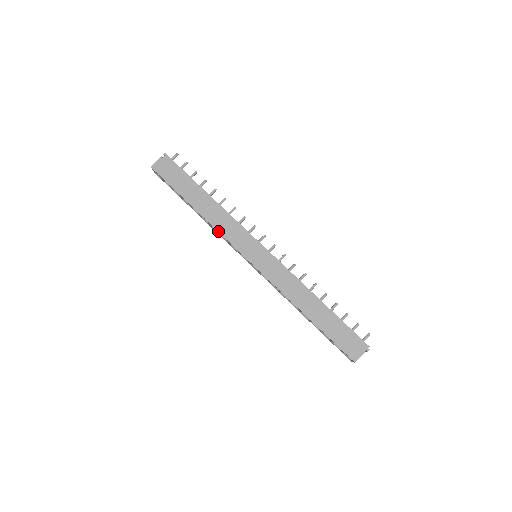
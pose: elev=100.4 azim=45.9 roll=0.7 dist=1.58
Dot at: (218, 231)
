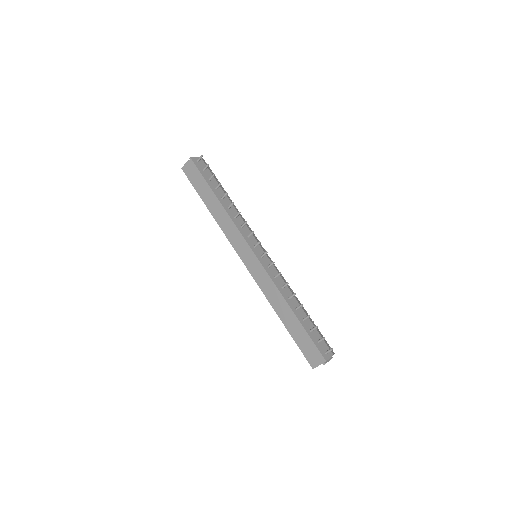
Dot at: (224, 233)
